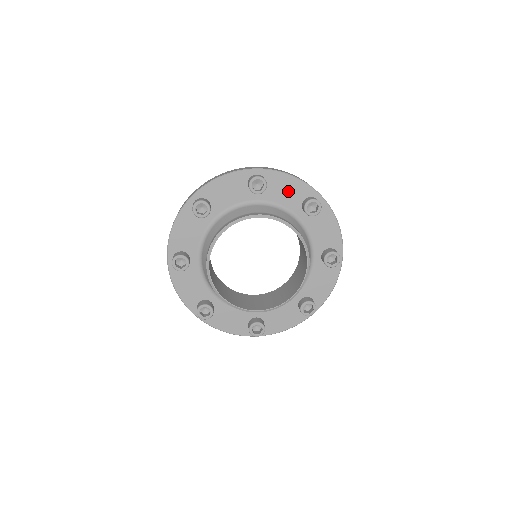
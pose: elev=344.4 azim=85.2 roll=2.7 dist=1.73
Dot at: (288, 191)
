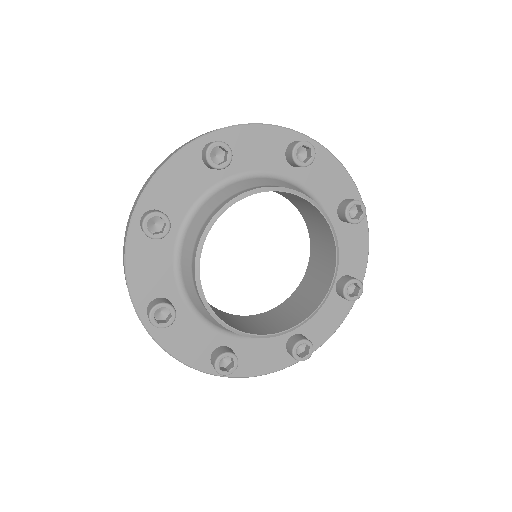
Dot at: (260, 148)
